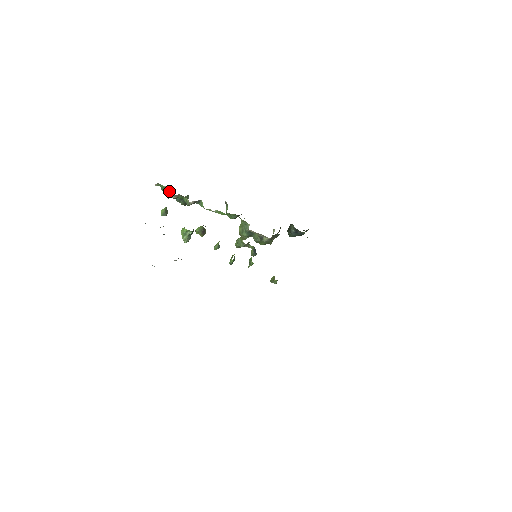
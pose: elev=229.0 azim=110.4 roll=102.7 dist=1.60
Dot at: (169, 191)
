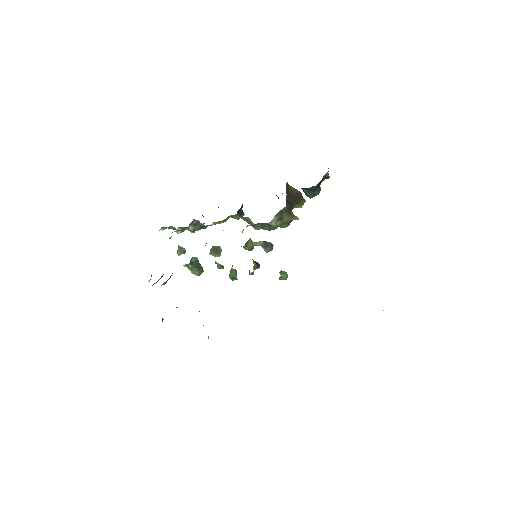
Dot at: (174, 228)
